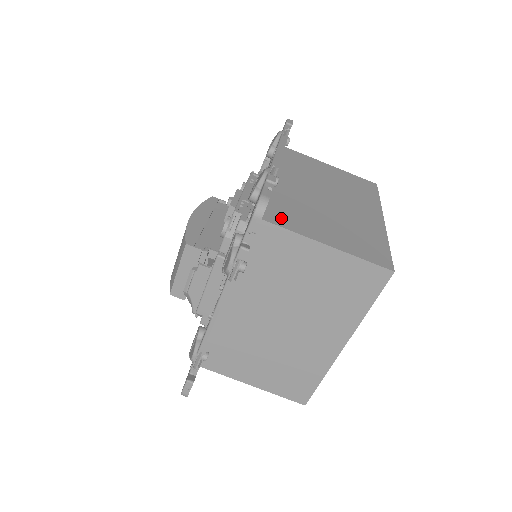
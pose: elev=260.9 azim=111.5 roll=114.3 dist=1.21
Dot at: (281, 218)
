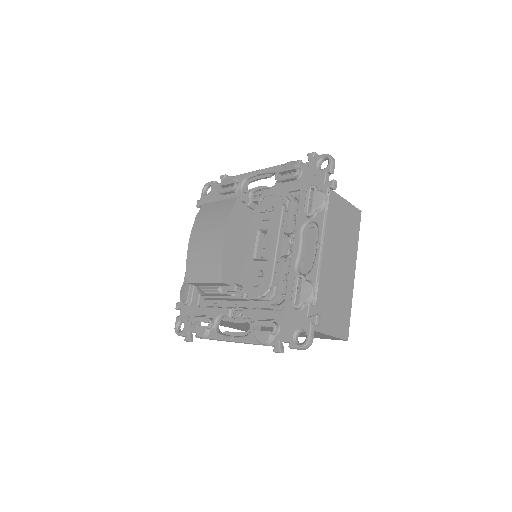
Dot at: occluded
